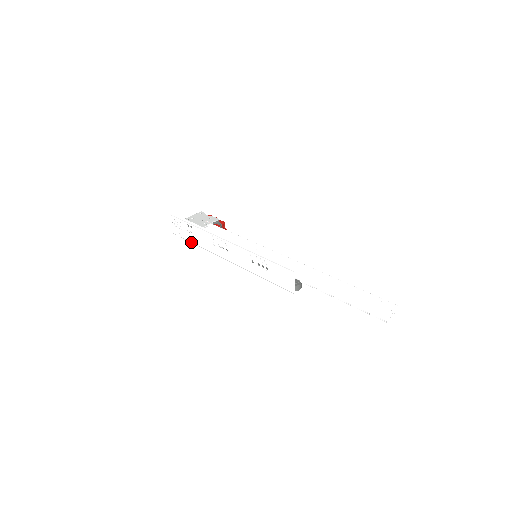
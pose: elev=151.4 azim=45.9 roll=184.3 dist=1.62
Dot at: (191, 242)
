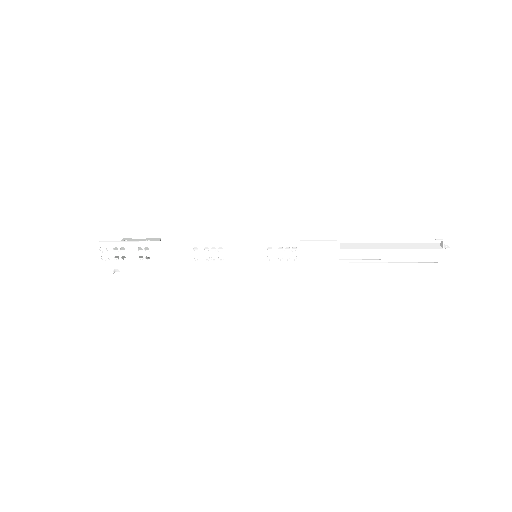
Dot at: (144, 273)
